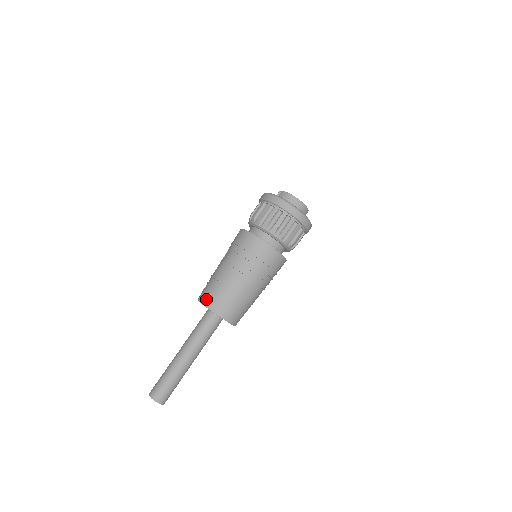
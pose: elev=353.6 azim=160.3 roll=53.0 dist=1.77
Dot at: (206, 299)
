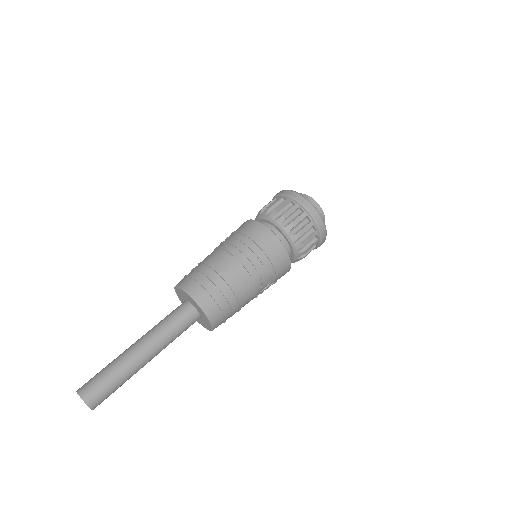
Dot at: occluded
